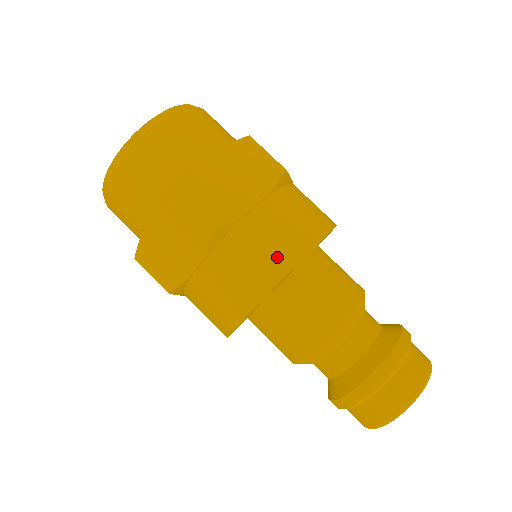
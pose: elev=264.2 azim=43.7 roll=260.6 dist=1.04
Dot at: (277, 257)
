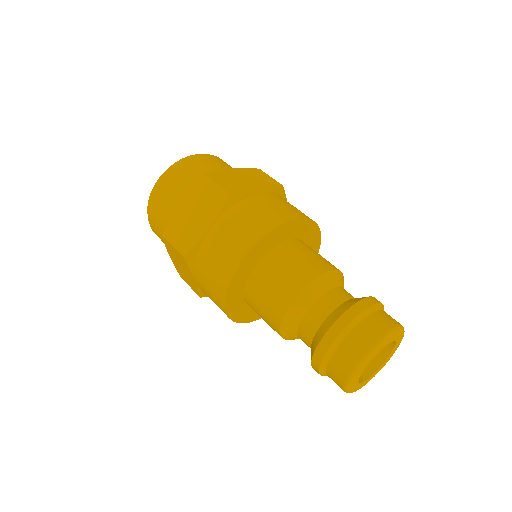
Dot at: (272, 217)
